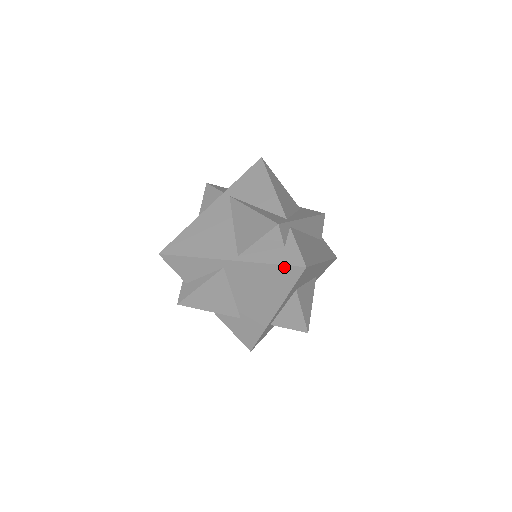
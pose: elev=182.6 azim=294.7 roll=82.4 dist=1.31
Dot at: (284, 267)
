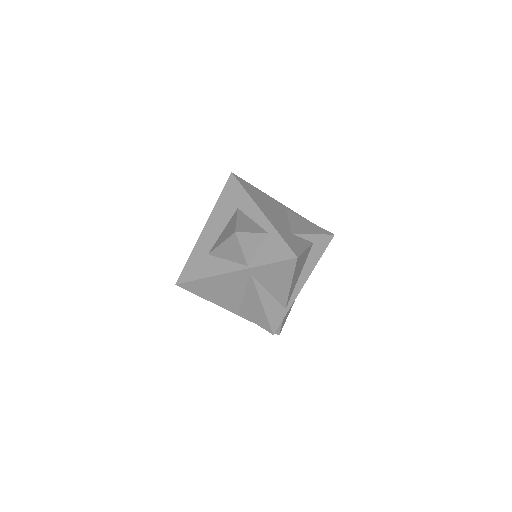
Dot at: occluded
